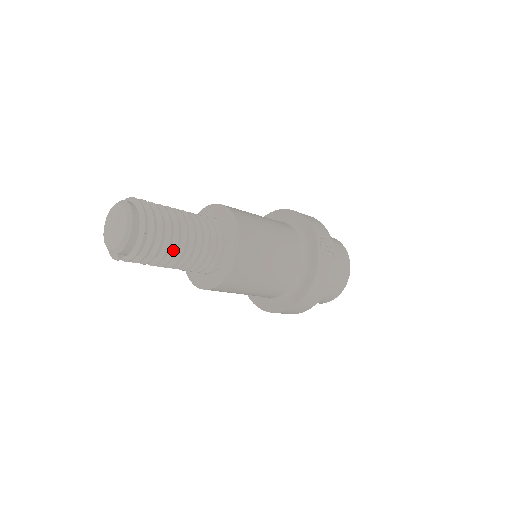
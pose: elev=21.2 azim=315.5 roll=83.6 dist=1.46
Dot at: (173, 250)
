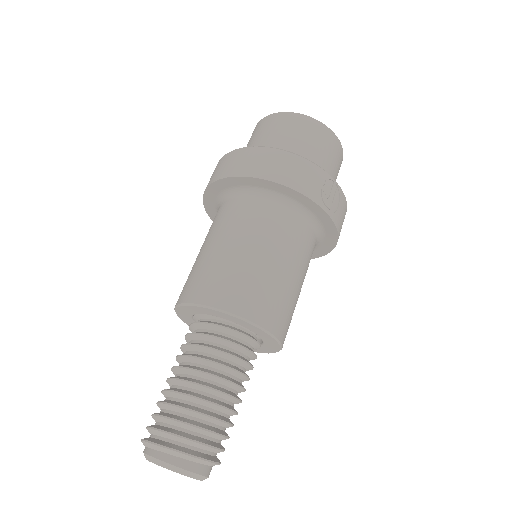
Dot at: occluded
